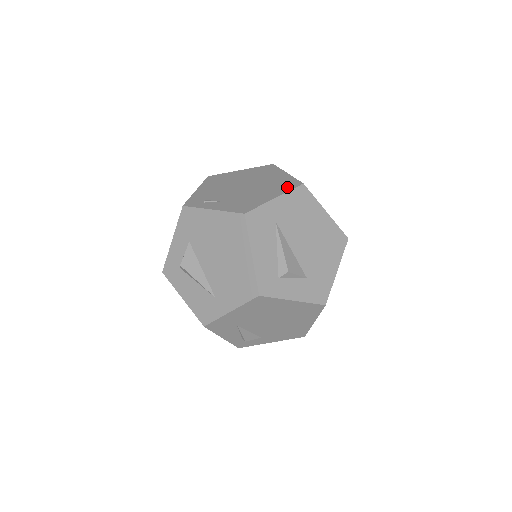
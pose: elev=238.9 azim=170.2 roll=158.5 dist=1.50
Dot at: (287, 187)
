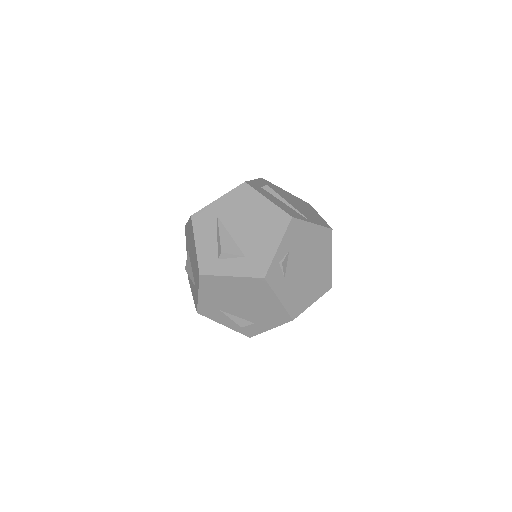
Dot at: occluded
